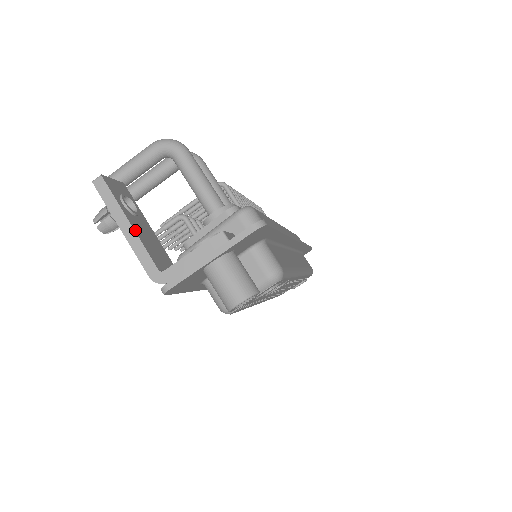
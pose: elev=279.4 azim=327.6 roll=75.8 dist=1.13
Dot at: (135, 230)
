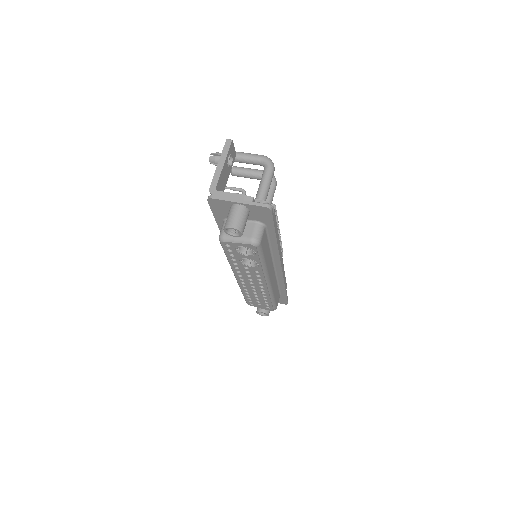
Dot at: (223, 168)
